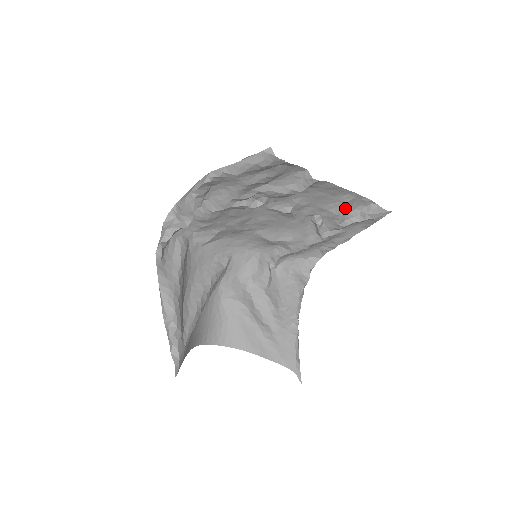
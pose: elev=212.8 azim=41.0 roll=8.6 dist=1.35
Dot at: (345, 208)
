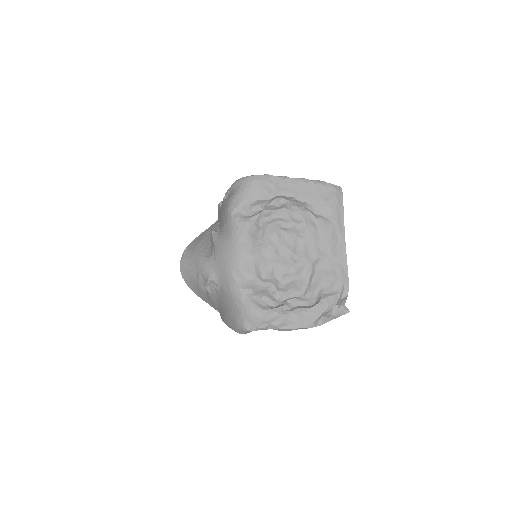
Dot at: (322, 216)
